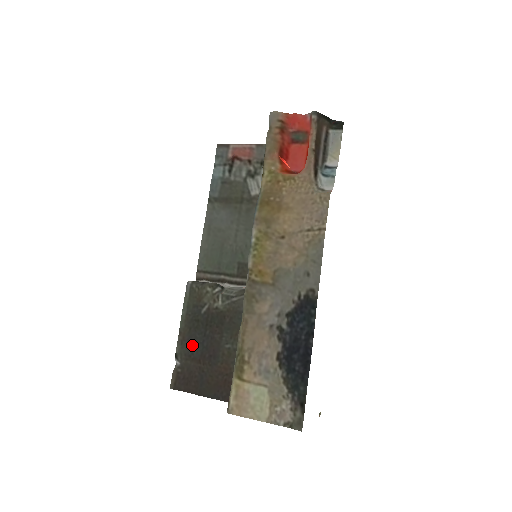
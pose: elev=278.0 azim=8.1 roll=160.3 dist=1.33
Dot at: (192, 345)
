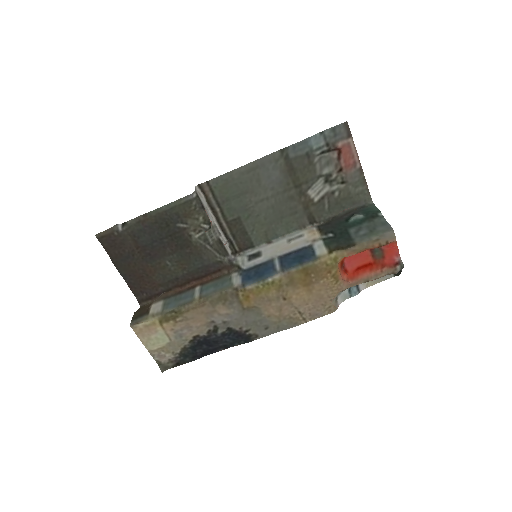
Dot at: (145, 233)
